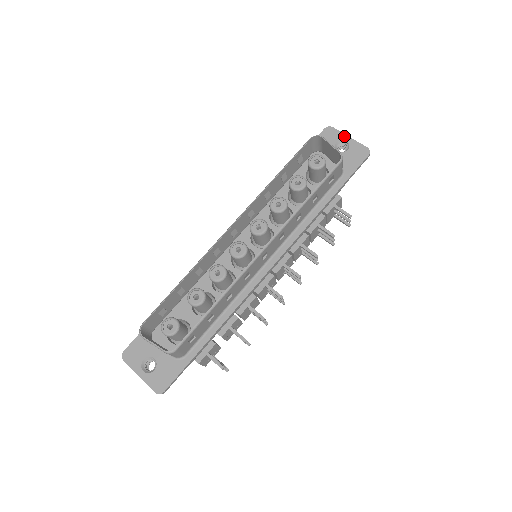
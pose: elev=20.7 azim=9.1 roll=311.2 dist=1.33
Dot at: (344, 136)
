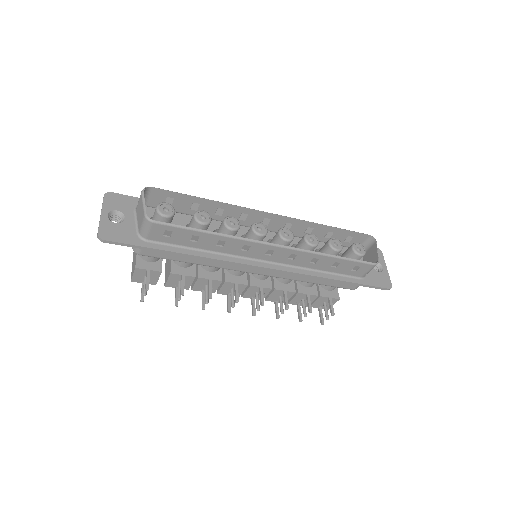
Dot at: (384, 264)
